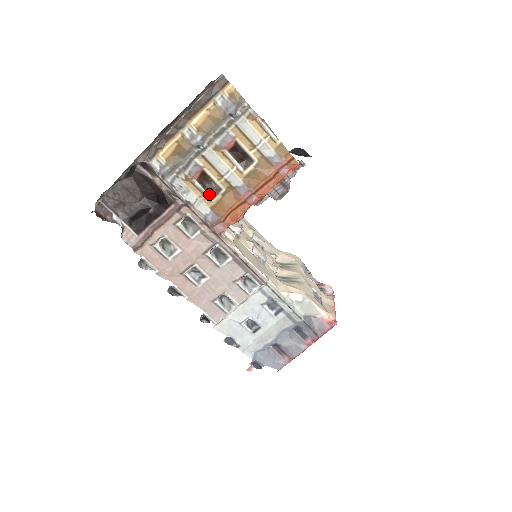
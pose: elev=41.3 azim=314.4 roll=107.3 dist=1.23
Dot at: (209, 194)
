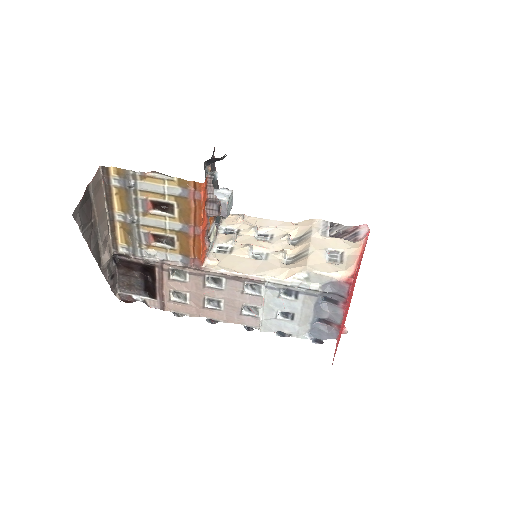
Dot at: (170, 246)
